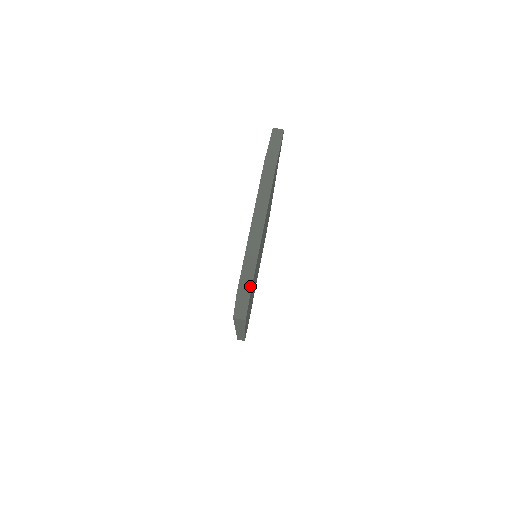
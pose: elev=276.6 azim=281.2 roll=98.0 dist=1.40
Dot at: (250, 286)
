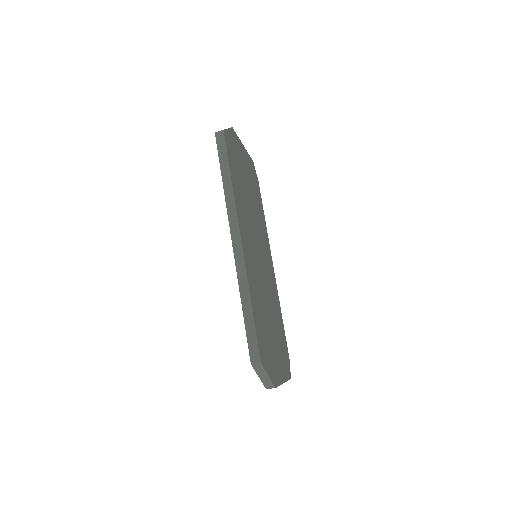
Dot at: occluded
